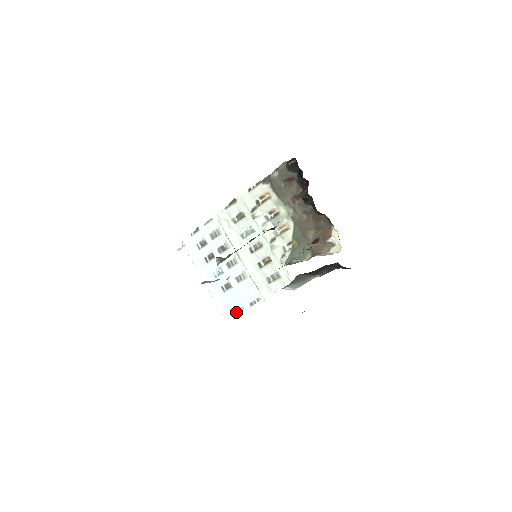
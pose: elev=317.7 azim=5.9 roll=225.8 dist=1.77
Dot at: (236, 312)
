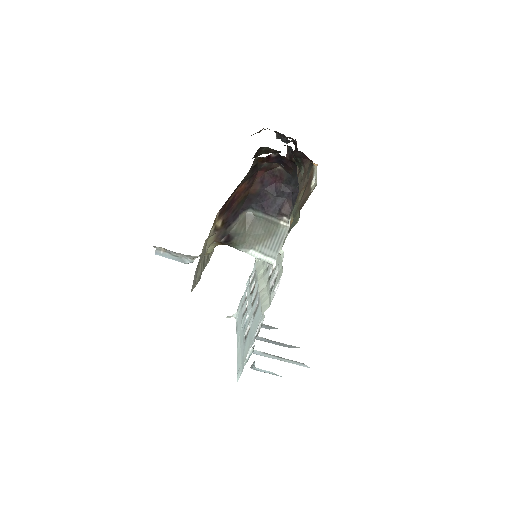
Dot at: (246, 361)
